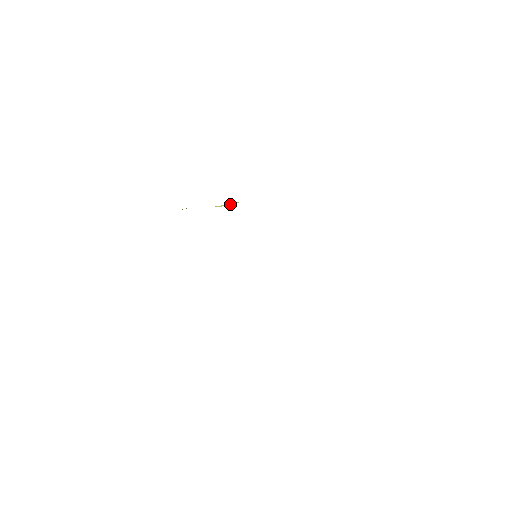
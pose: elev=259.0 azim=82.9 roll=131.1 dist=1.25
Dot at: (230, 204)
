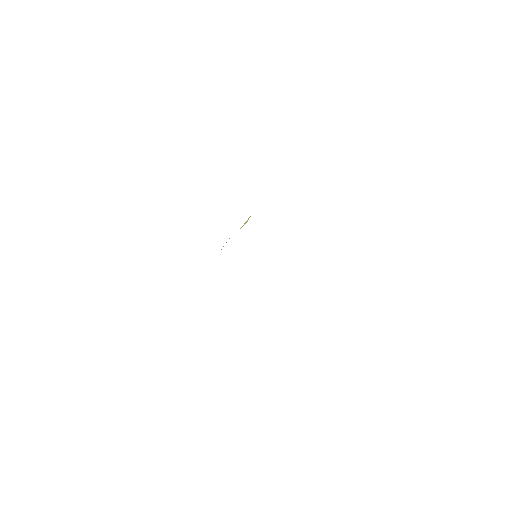
Dot at: (247, 221)
